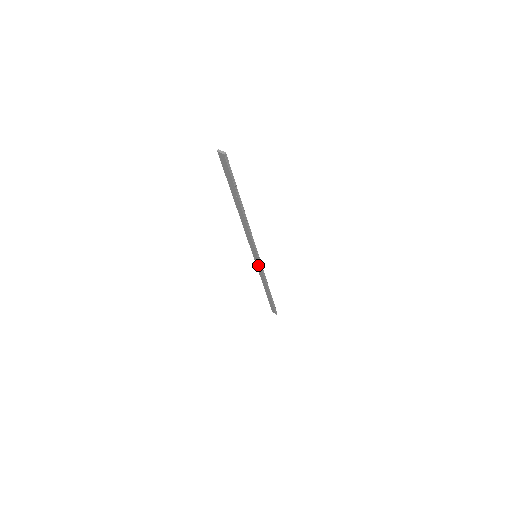
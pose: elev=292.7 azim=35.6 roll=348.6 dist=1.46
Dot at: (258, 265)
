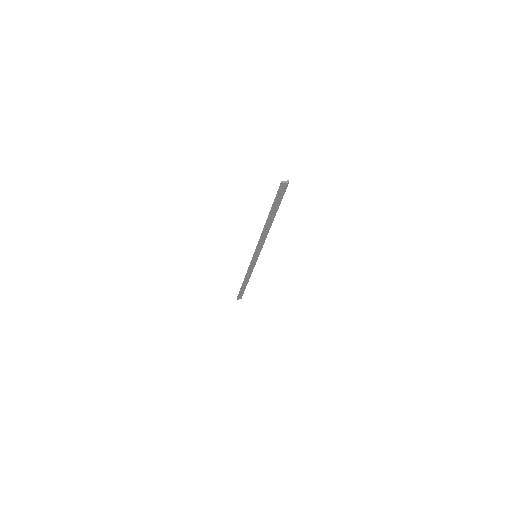
Dot at: (253, 263)
